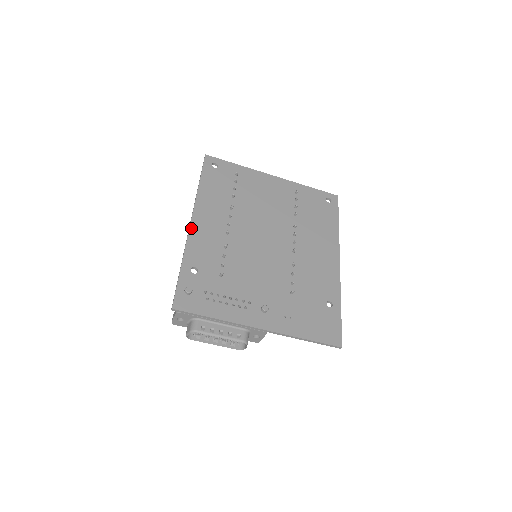
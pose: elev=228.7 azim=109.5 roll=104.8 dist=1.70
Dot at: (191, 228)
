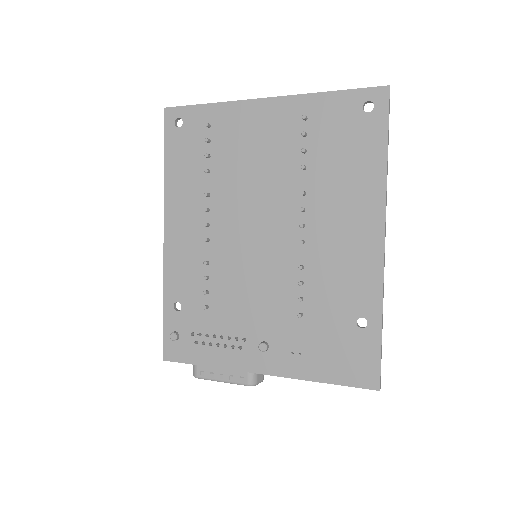
Dot at: (165, 246)
